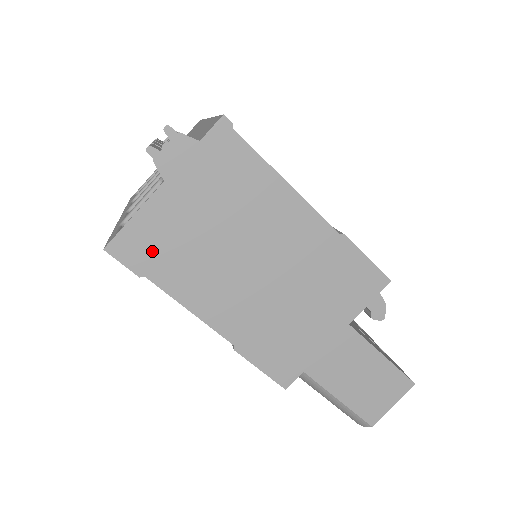
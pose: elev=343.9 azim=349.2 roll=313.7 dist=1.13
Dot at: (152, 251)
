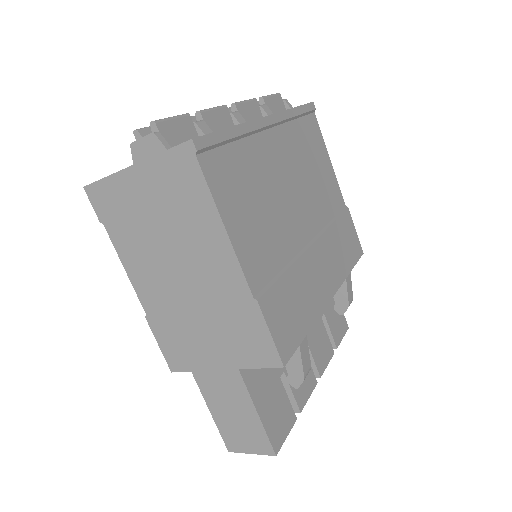
Dot at: (112, 210)
